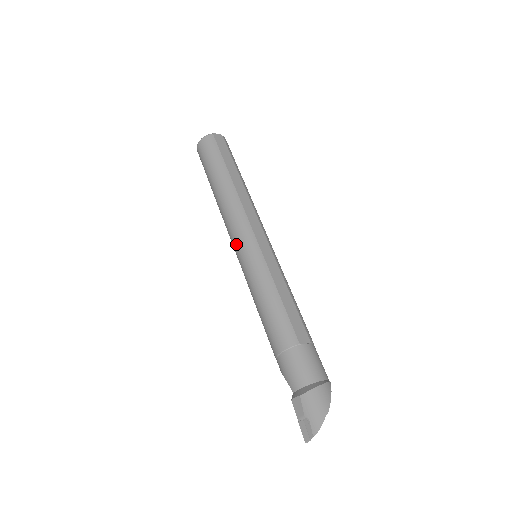
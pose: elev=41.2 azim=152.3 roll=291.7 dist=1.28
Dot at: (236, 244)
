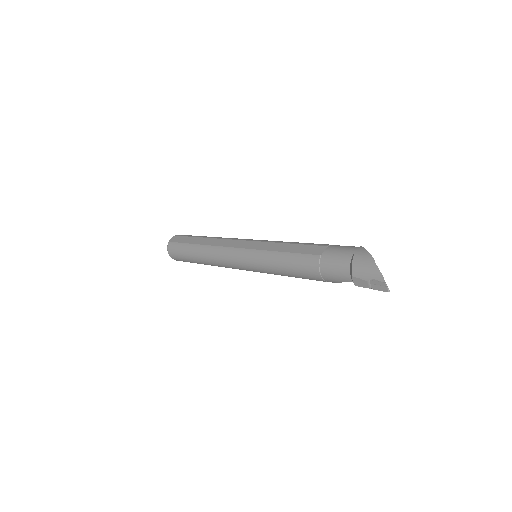
Dot at: (239, 266)
